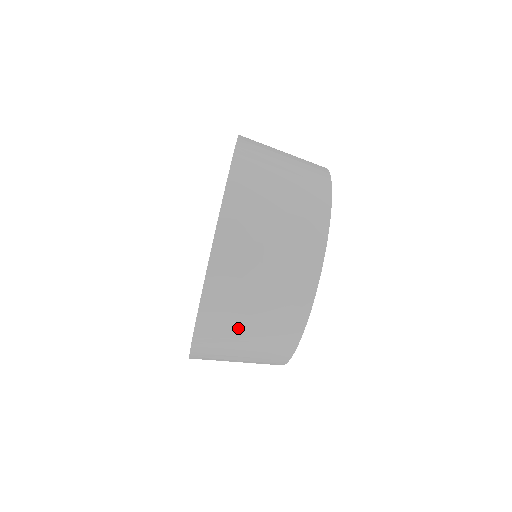
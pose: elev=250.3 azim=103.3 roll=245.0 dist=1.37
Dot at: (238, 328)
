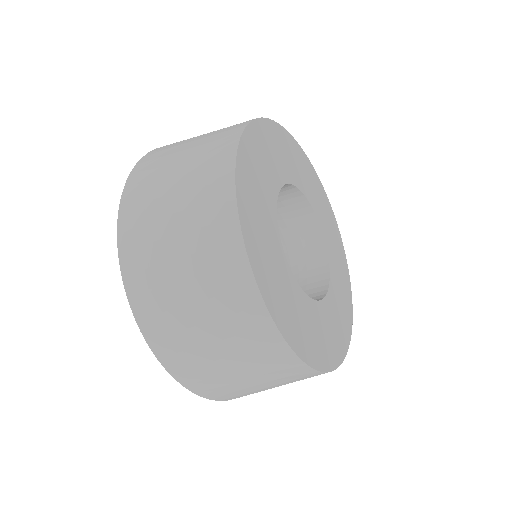
Dot at: (200, 346)
